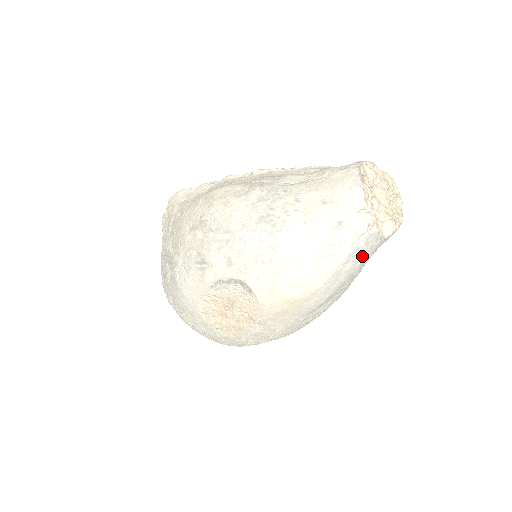
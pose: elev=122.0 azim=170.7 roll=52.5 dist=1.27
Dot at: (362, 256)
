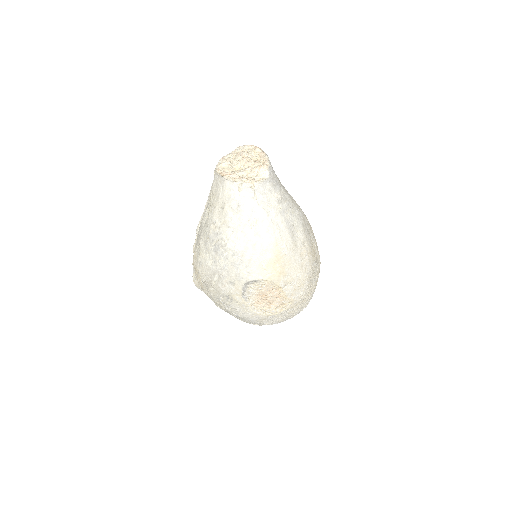
Dot at: (272, 199)
